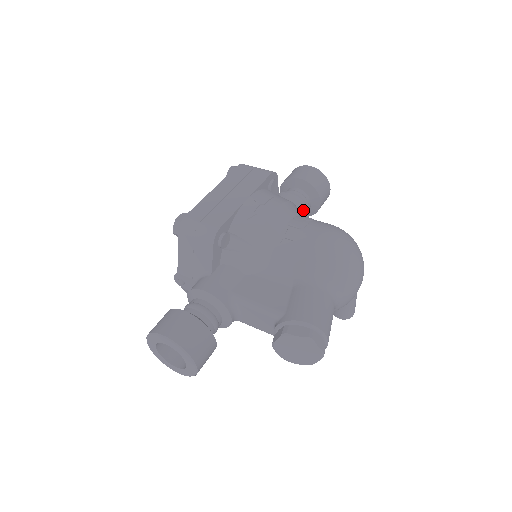
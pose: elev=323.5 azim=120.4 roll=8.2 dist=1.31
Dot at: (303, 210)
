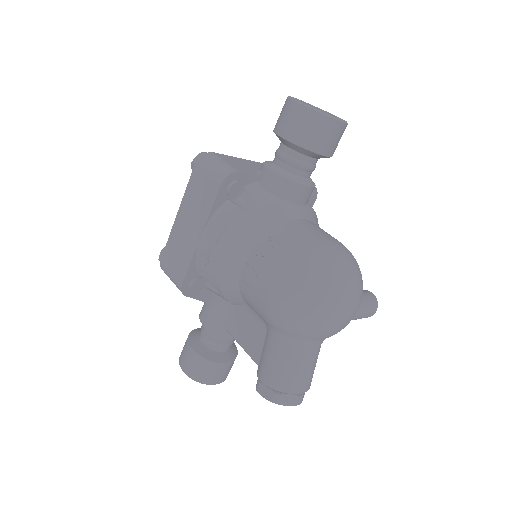
Dot at: (292, 190)
